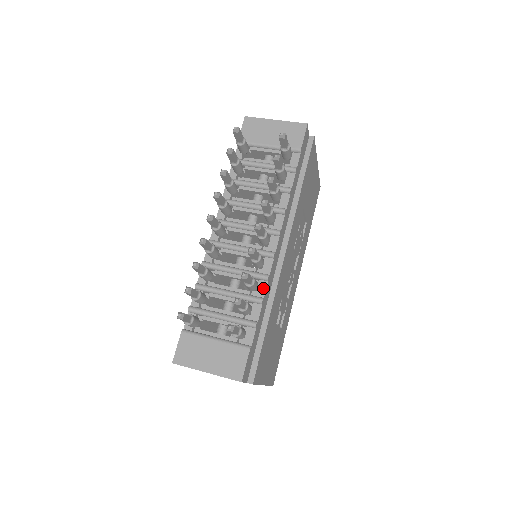
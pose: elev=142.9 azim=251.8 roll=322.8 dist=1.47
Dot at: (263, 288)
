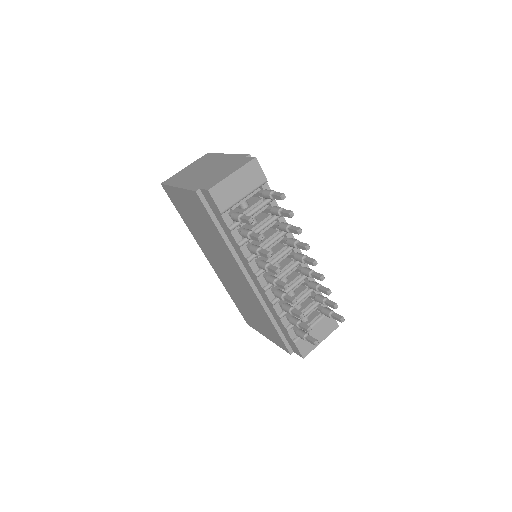
Dot at: (312, 279)
